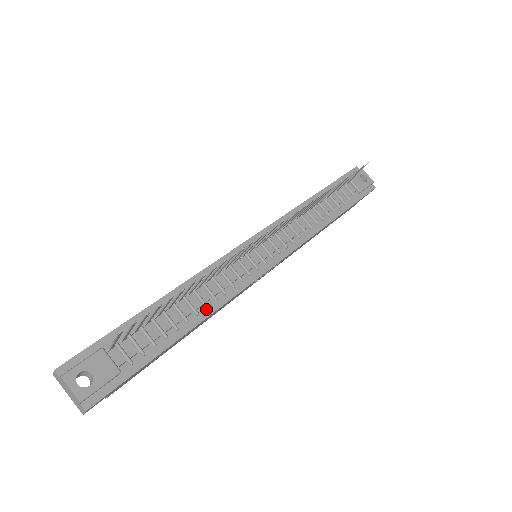
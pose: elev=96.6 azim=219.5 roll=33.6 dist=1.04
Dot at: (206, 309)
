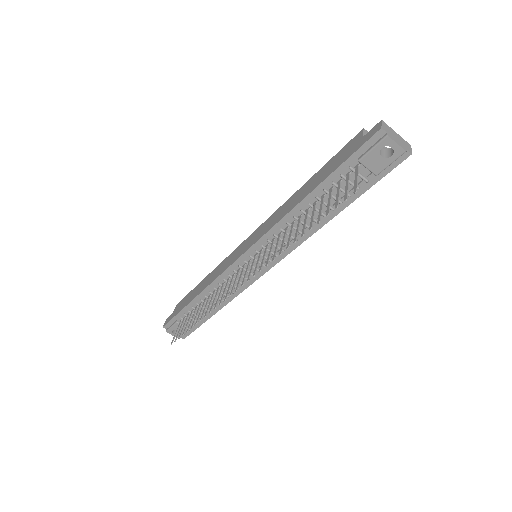
Dot at: (224, 301)
